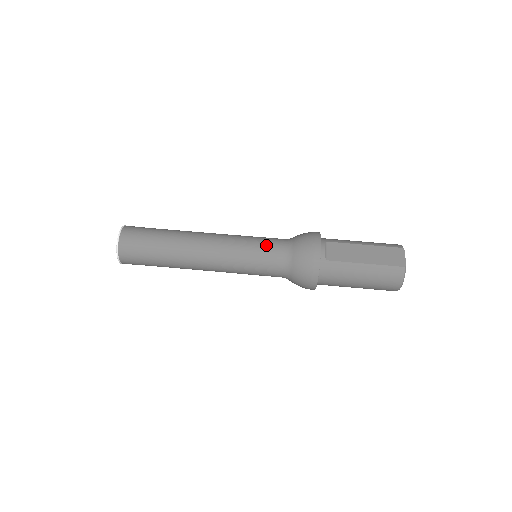
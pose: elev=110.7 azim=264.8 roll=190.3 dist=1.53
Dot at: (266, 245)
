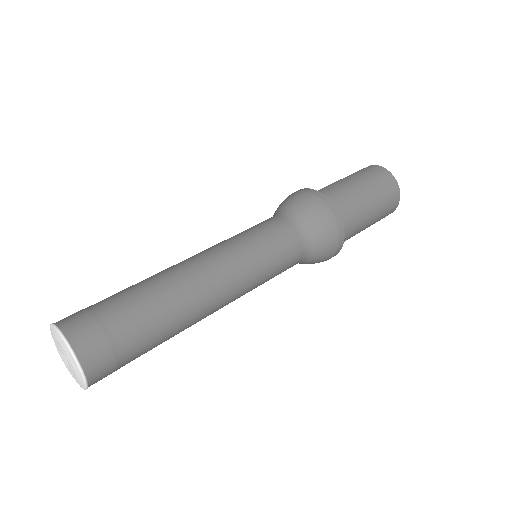
Dot at: occluded
